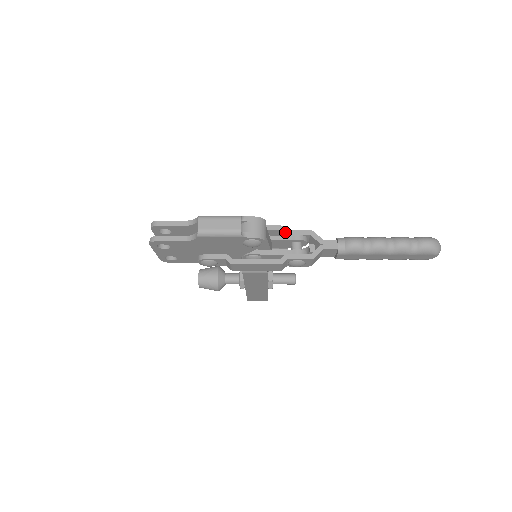
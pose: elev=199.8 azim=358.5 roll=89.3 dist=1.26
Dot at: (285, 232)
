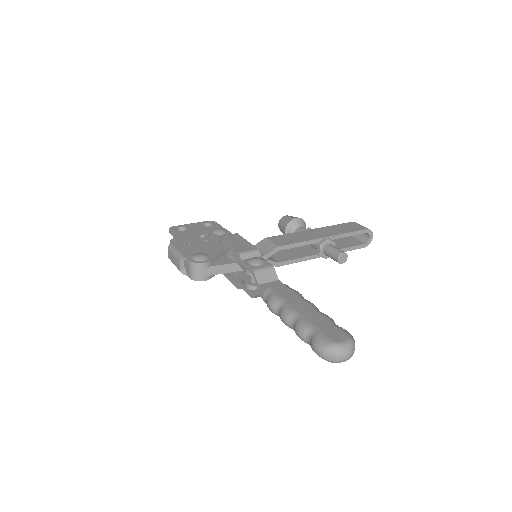
Dot at: (240, 262)
